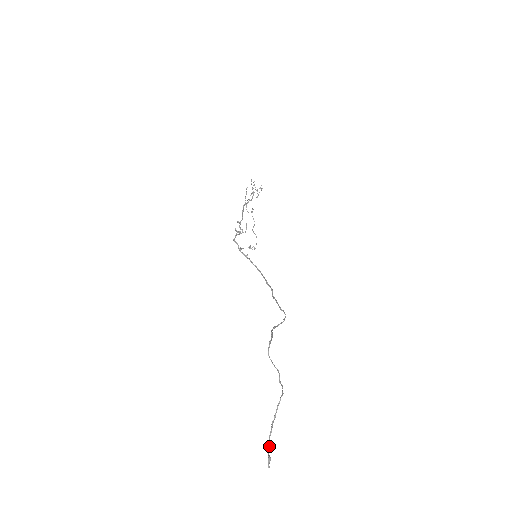
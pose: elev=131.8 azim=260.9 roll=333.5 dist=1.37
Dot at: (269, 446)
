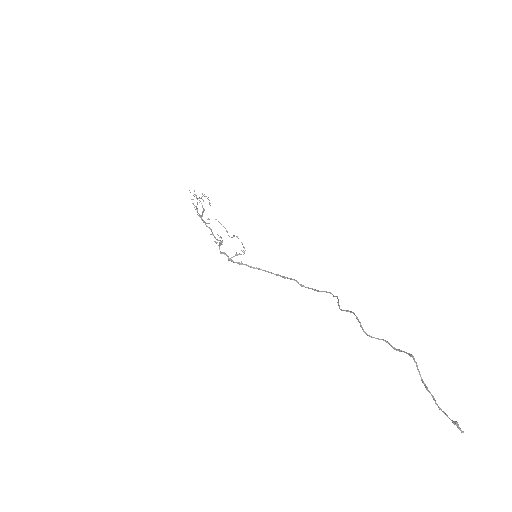
Dot at: (444, 413)
